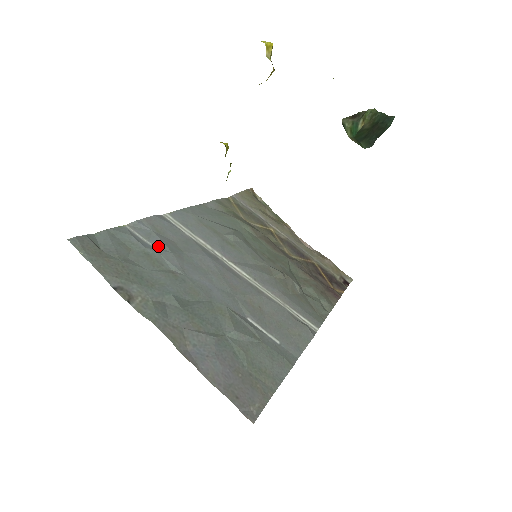
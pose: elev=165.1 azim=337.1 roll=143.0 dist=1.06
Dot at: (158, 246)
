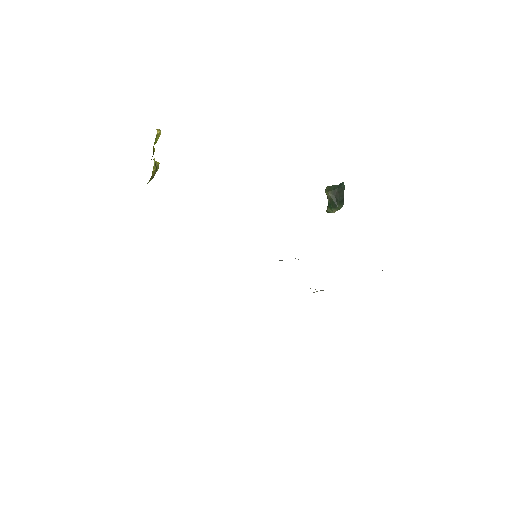
Dot at: occluded
